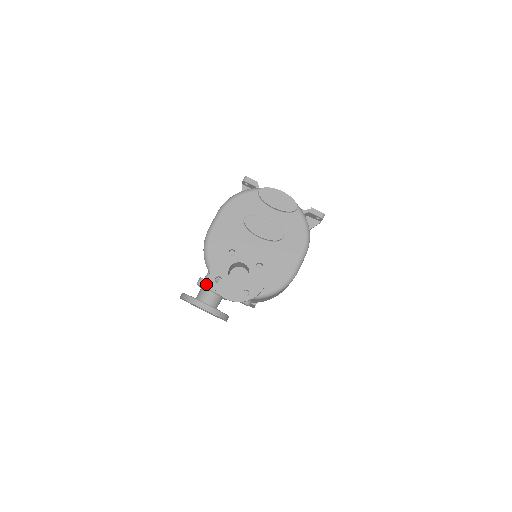
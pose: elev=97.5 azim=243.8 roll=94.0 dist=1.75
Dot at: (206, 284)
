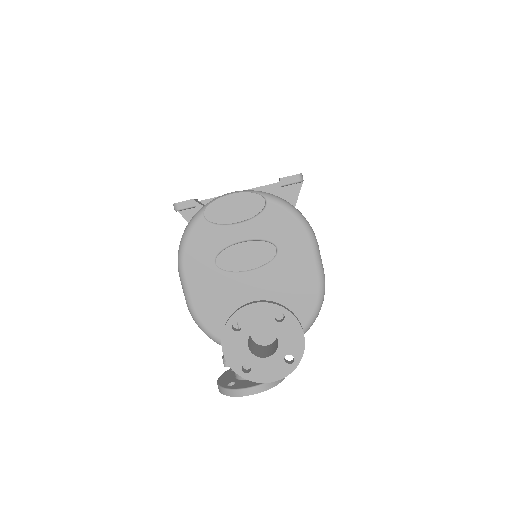
Dot at: occluded
